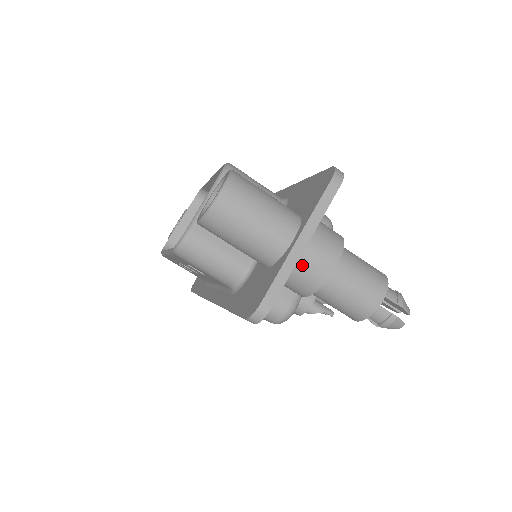
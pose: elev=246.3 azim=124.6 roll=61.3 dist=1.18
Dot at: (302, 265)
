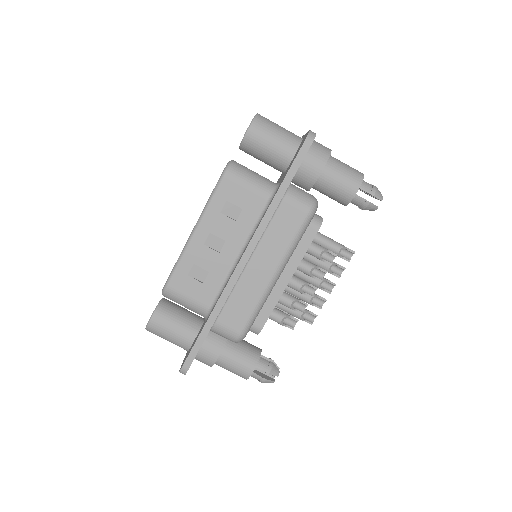
Dot at: (315, 143)
